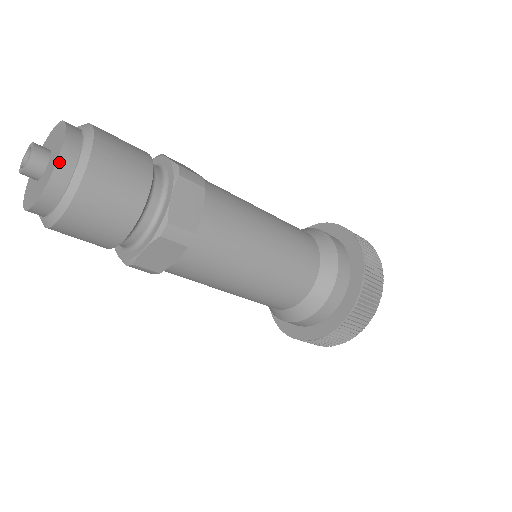
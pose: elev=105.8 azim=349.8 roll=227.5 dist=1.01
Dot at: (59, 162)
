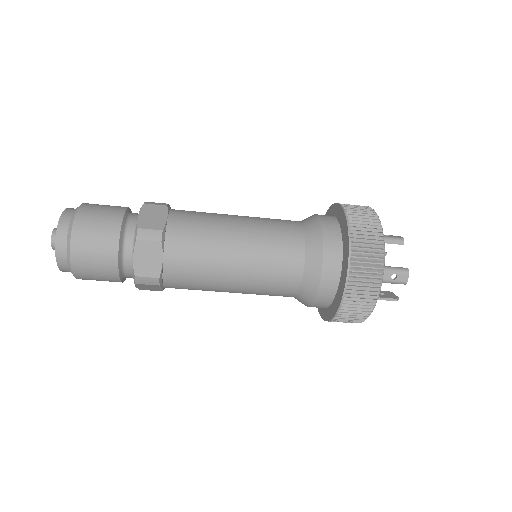
Dot at: (57, 254)
